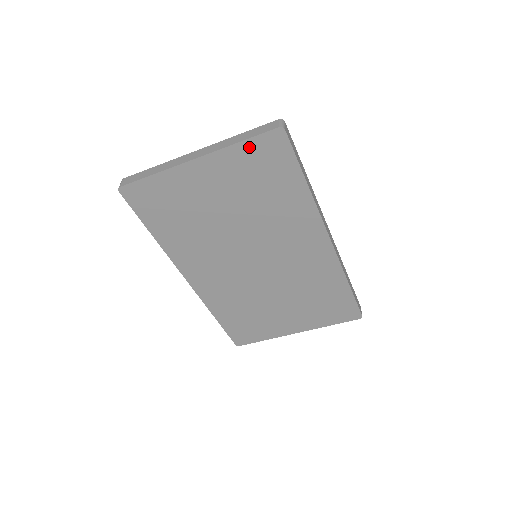
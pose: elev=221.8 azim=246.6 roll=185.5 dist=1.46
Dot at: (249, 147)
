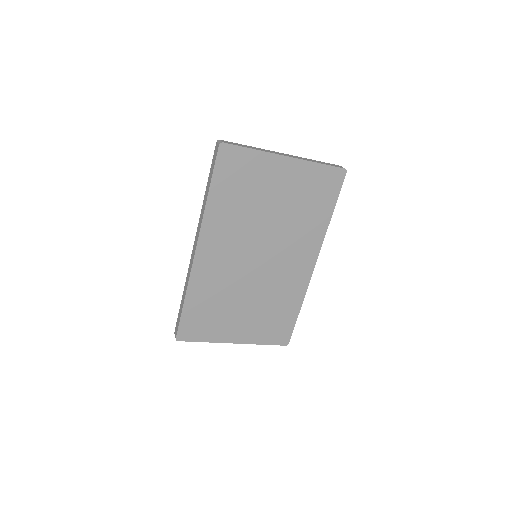
Dot at: (322, 170)
